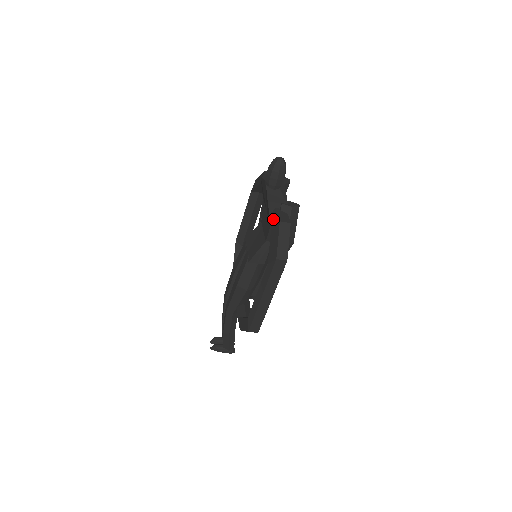
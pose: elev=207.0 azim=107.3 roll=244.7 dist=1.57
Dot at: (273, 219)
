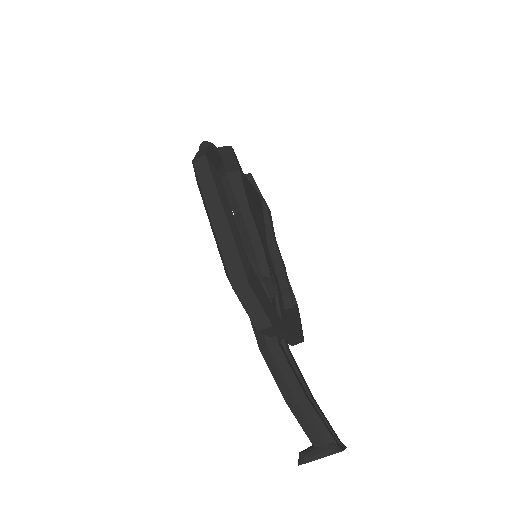
Dot at: occluded
